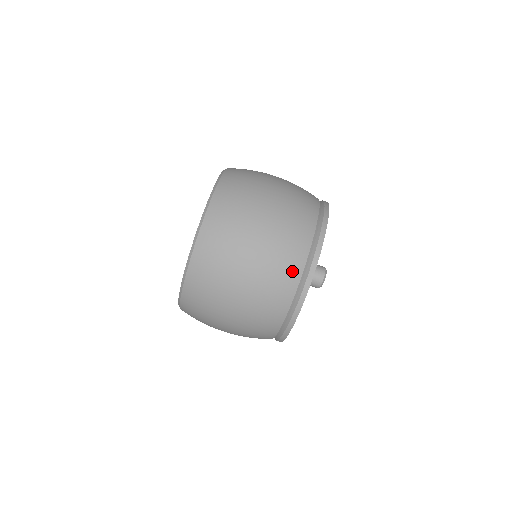
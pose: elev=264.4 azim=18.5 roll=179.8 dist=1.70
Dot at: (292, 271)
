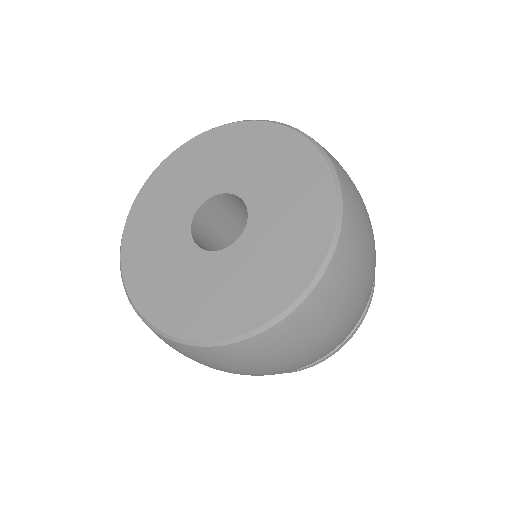
Dot at: (328, 353)
